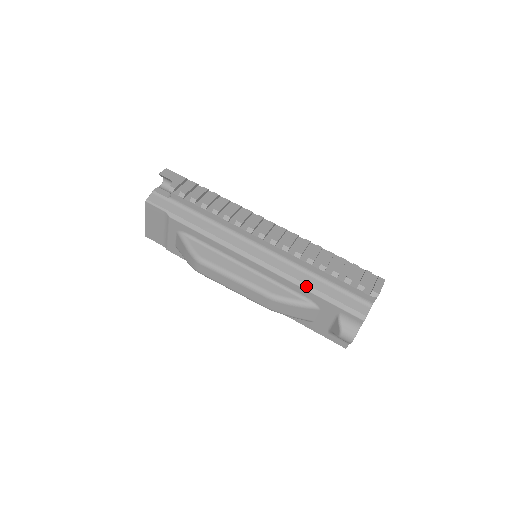
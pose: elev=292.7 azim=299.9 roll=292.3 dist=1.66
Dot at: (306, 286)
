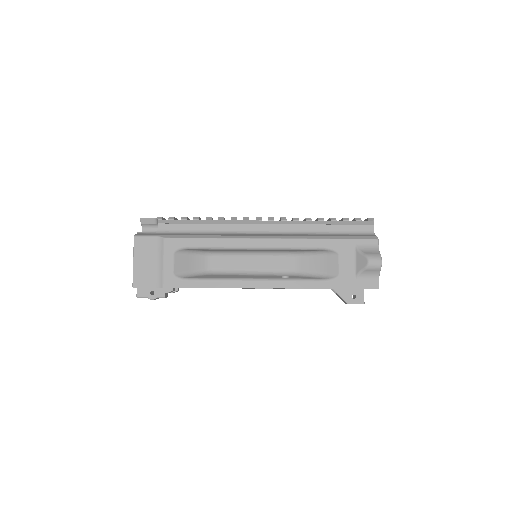
Dot at: (317, 237)
